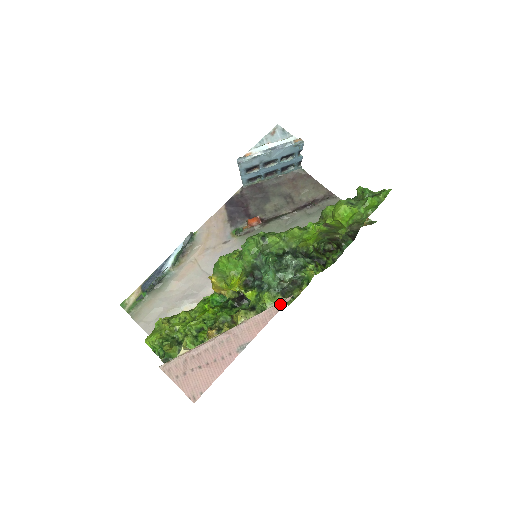
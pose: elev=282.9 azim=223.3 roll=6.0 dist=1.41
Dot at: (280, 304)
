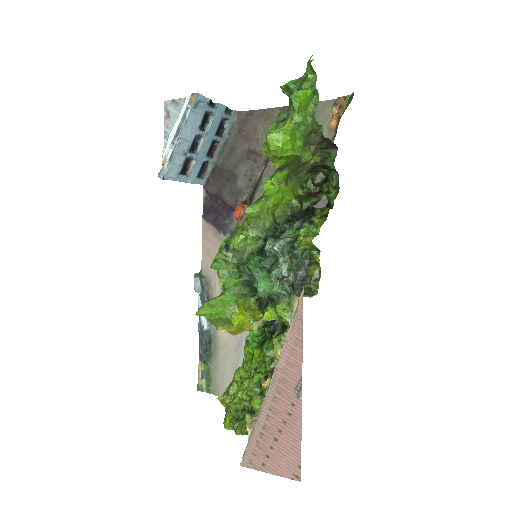
Dot at: (298, 310)
